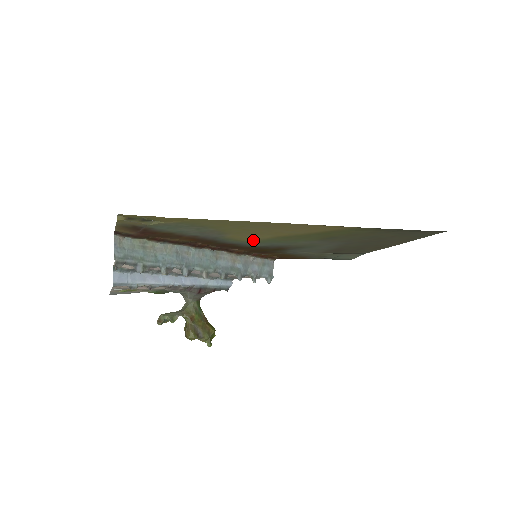
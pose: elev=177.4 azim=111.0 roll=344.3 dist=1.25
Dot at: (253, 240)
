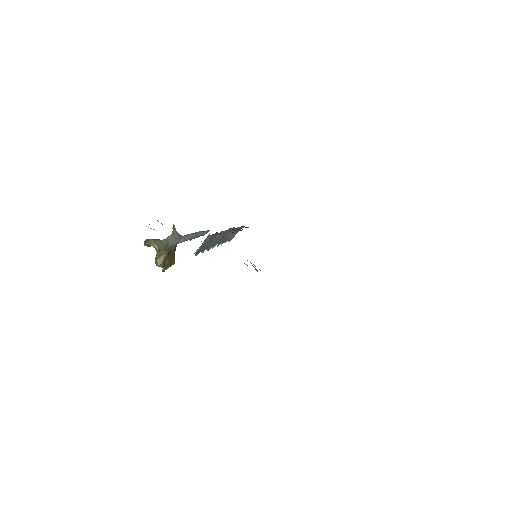
Dot at: occluded
